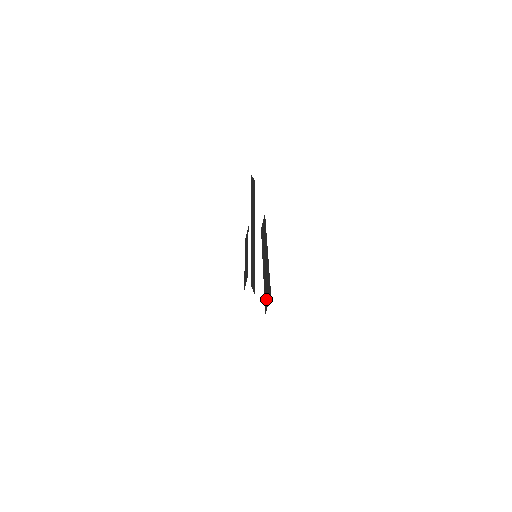
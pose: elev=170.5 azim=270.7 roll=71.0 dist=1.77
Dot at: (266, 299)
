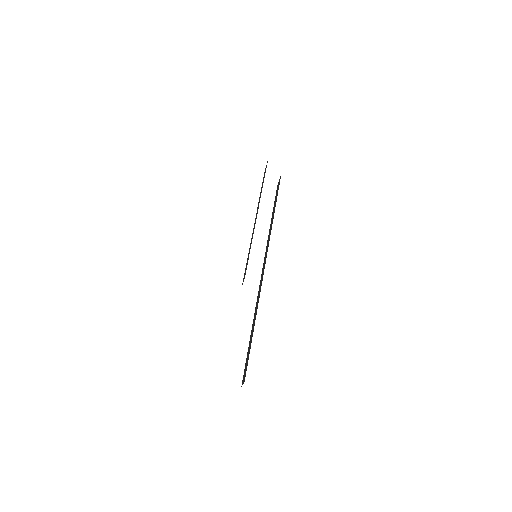
Dot at: (245, 365)
